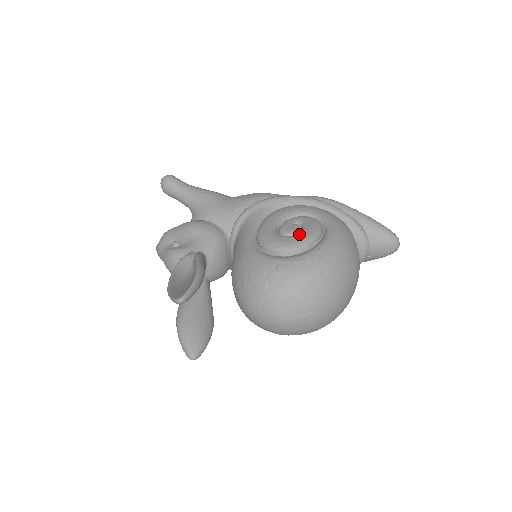
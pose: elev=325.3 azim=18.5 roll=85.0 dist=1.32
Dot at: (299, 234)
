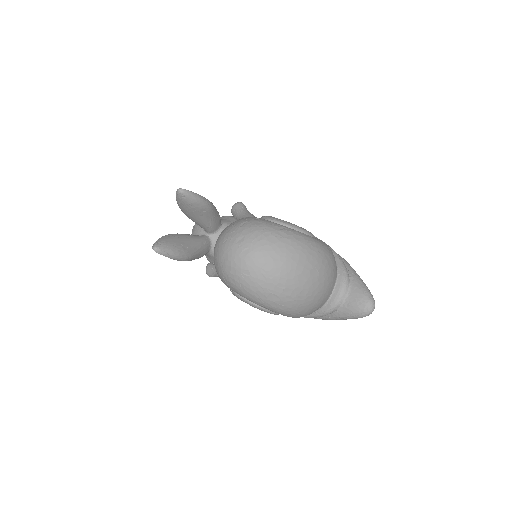
Dot at: occluded
